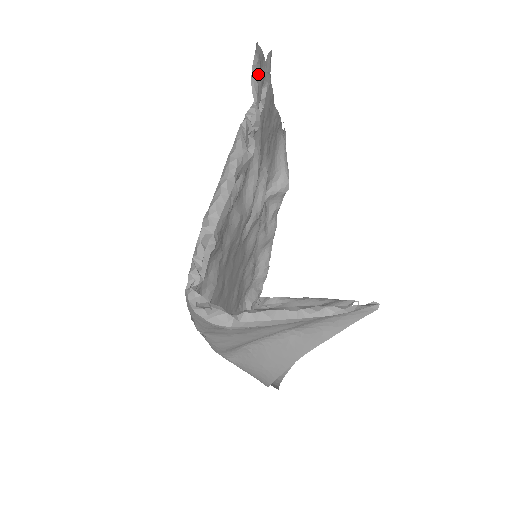
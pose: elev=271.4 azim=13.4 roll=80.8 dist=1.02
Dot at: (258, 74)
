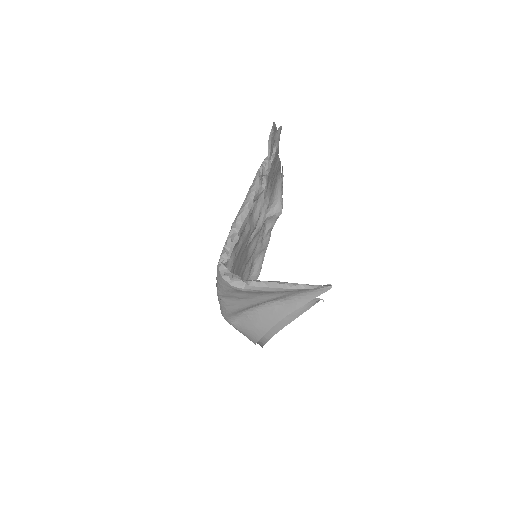
Dot at: (272, 139)
